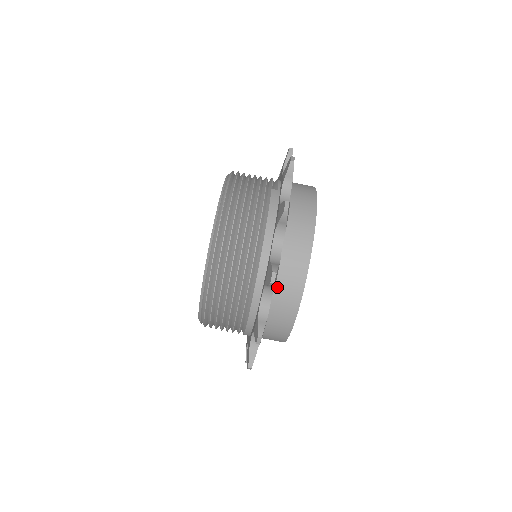
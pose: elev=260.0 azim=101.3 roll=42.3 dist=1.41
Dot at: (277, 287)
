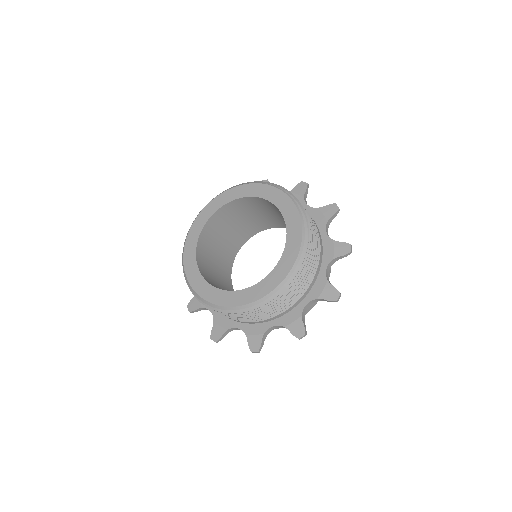
Dot at: occluded
